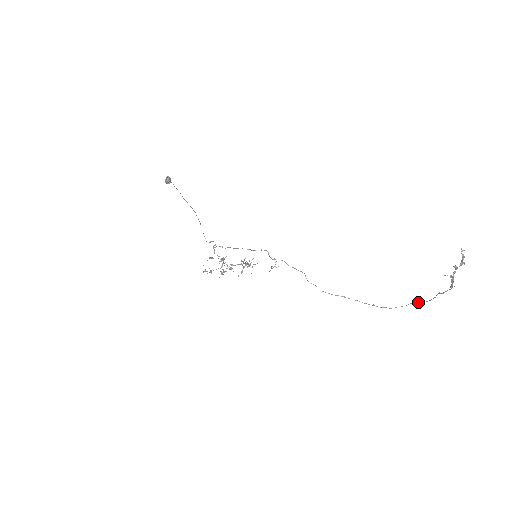
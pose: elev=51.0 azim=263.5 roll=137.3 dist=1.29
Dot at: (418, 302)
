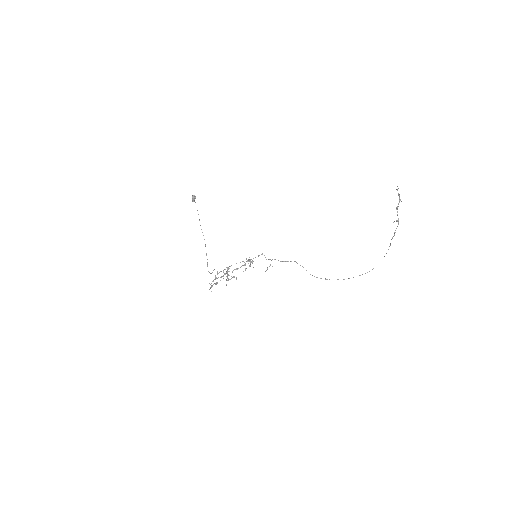
Dot at: occluded
